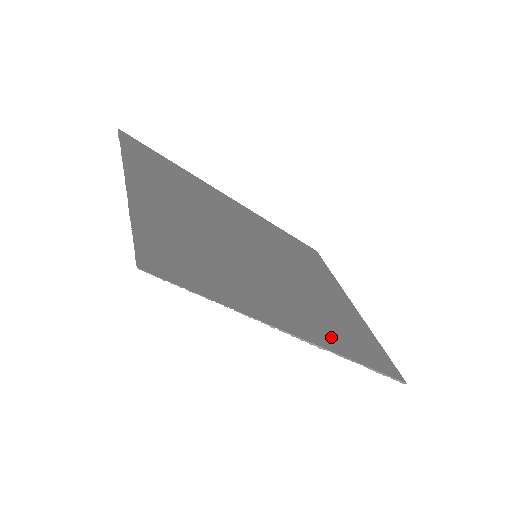
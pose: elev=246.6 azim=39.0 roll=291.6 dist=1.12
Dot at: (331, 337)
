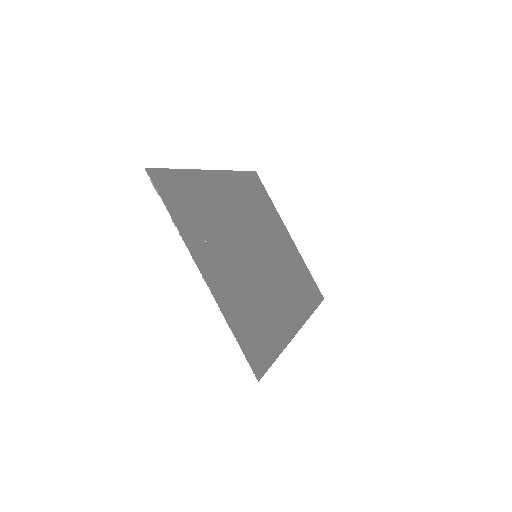
Dot at: (301, 305)
